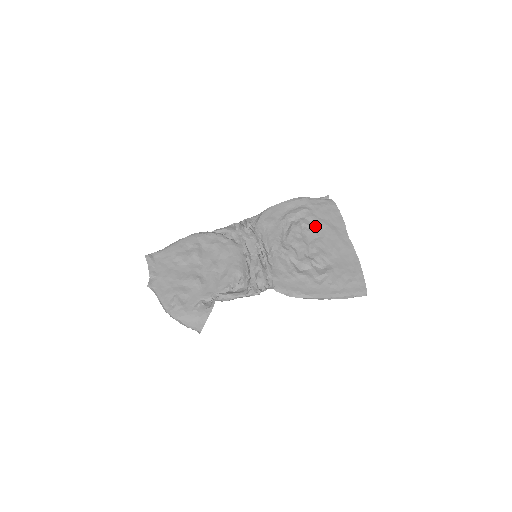
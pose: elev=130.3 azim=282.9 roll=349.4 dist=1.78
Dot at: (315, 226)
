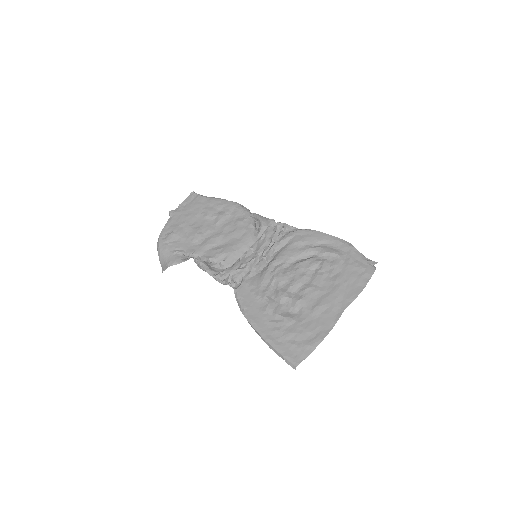
Dot at: (329, 276)
